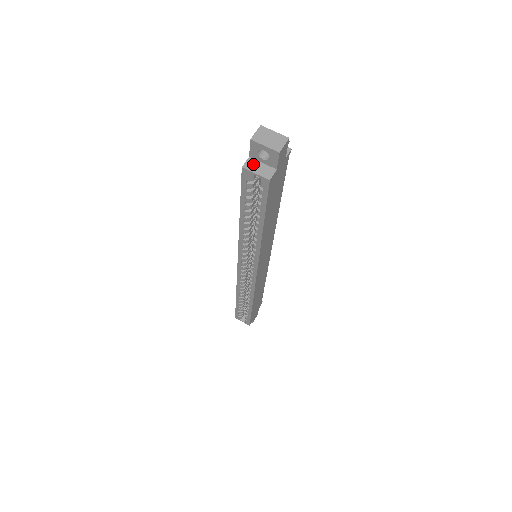
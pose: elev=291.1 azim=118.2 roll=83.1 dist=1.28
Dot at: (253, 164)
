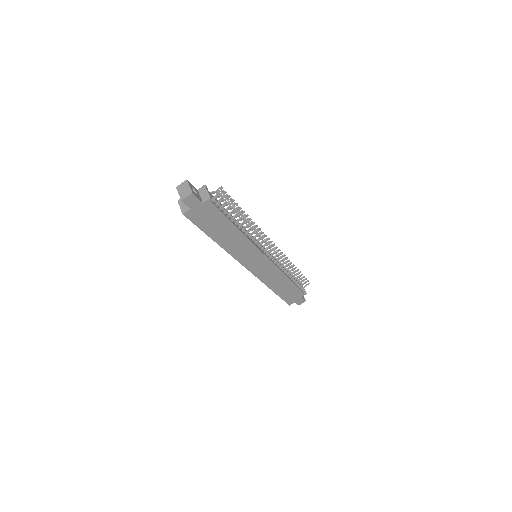
Dot at: occluded
